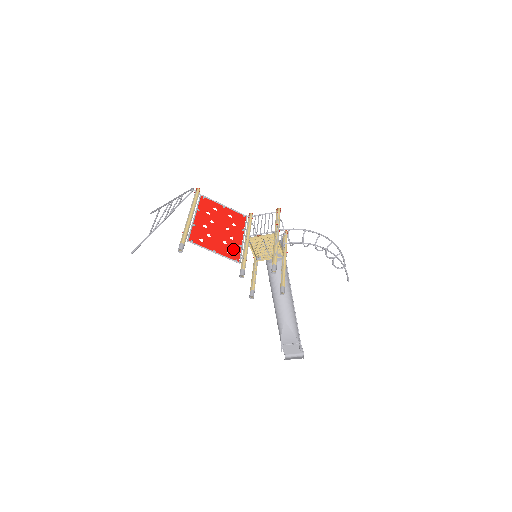
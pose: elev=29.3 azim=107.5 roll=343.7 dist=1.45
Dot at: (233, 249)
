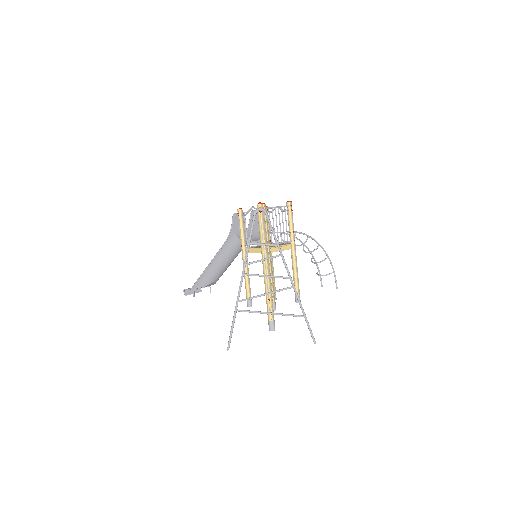
Dot at: occluded
